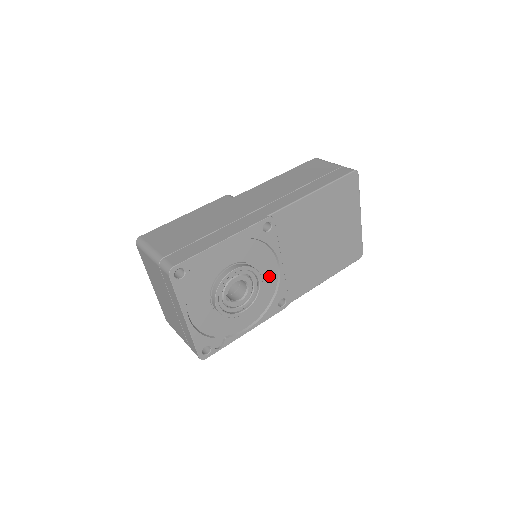
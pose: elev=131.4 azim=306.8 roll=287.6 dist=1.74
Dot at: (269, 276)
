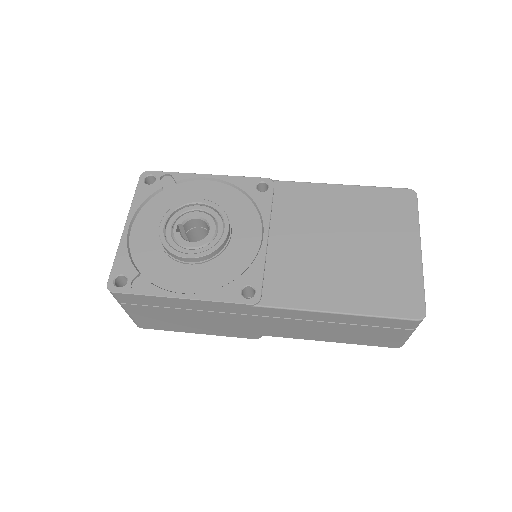
Dot at: (245, 246)
